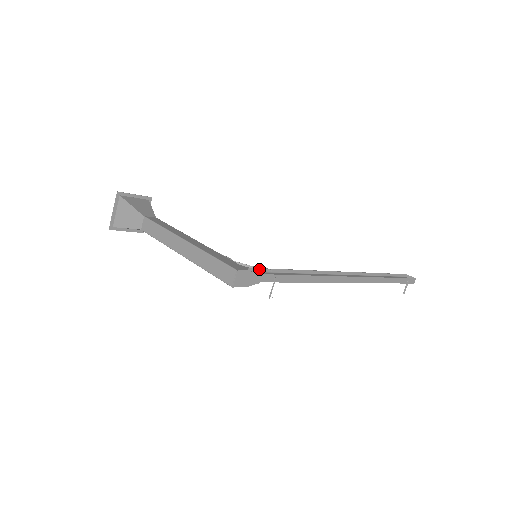
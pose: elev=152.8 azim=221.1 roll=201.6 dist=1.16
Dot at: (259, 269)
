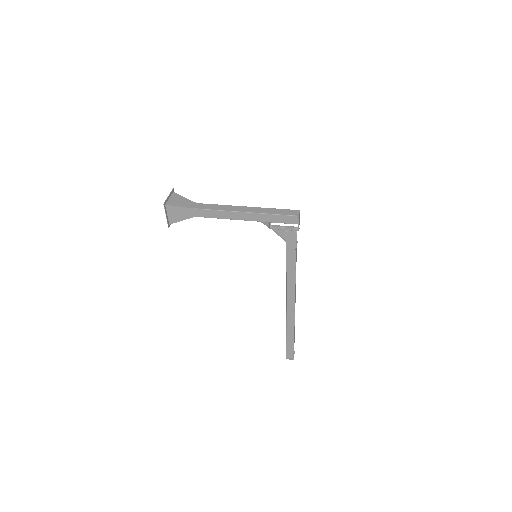
Dot at: (287, 236)
